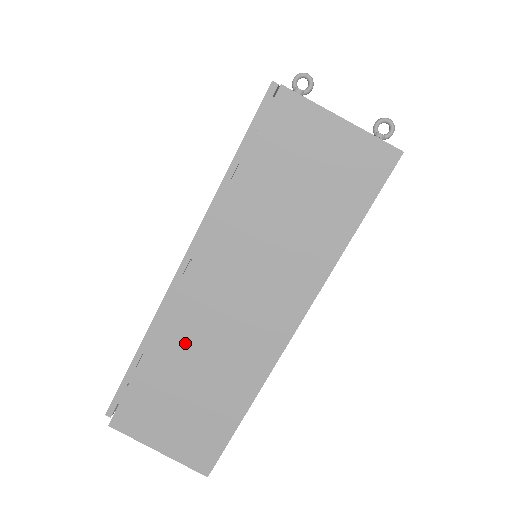
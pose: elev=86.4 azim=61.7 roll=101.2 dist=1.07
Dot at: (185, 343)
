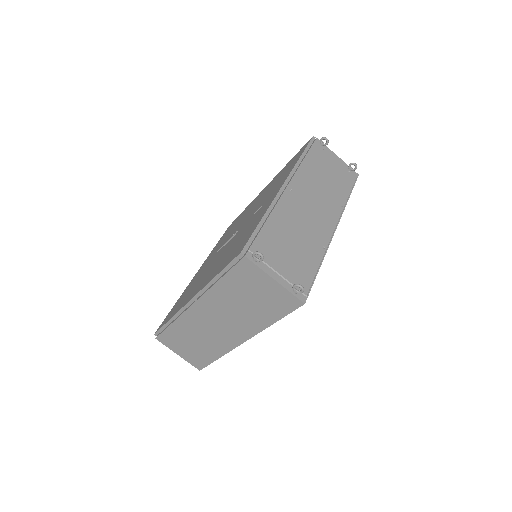
Dot at: (191, 327)
